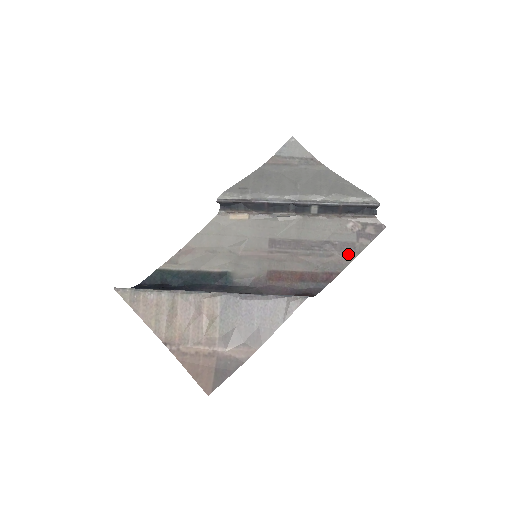
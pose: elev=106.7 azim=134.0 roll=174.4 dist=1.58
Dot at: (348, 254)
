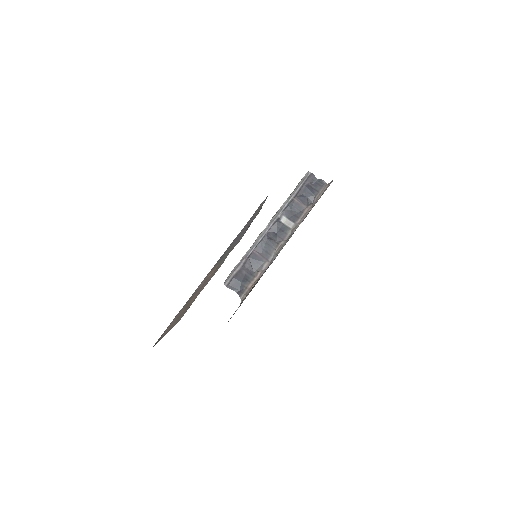
Dot at: occluded
